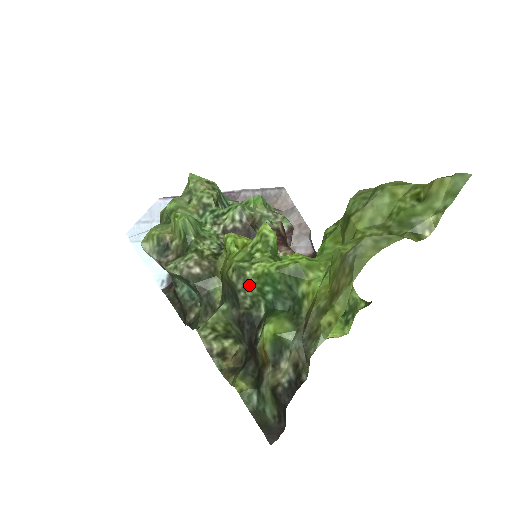
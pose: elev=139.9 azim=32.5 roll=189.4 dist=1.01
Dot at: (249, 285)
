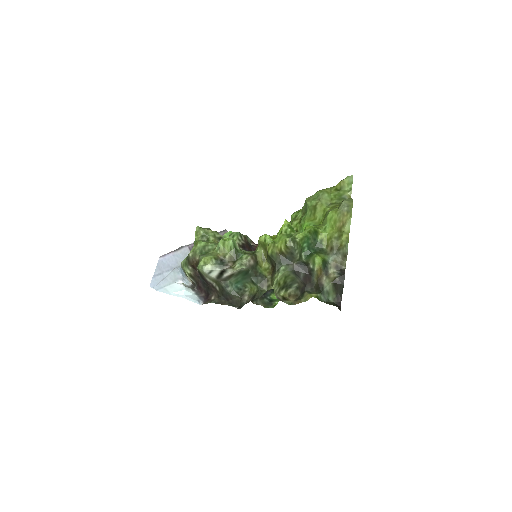
Dot at: (299, 245)
